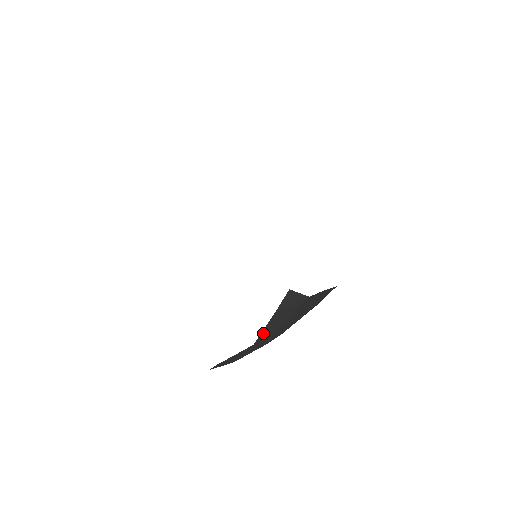
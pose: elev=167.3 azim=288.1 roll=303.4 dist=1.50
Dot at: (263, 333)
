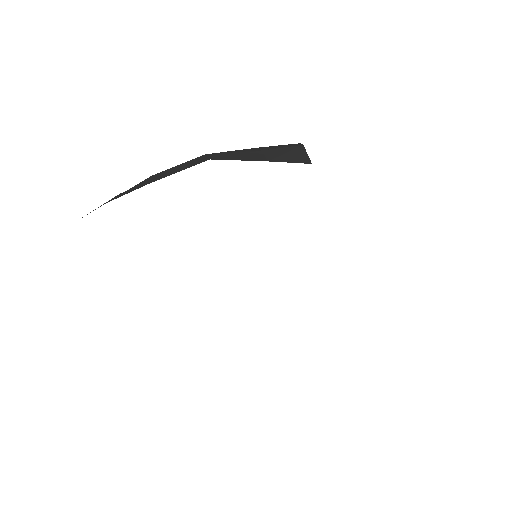
Dot at: occluded
